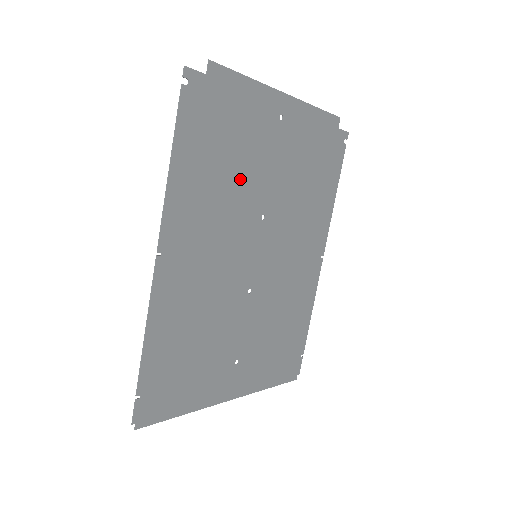
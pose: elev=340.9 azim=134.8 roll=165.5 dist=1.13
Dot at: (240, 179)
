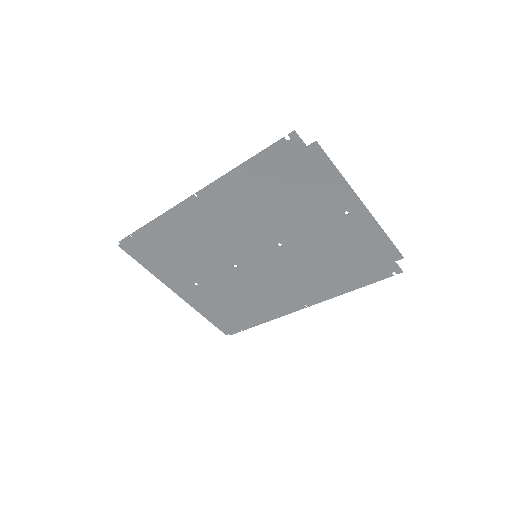
Dot at: (281, 213)
